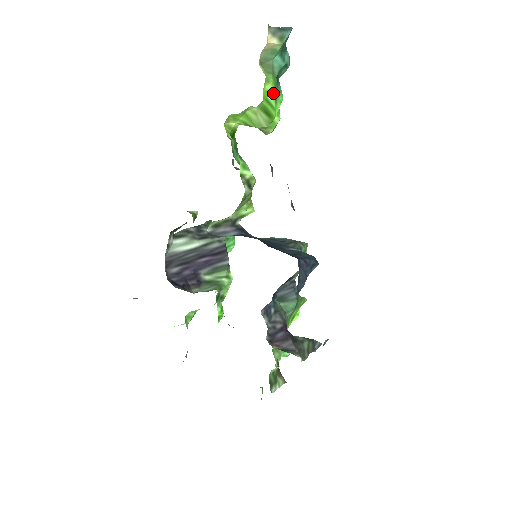
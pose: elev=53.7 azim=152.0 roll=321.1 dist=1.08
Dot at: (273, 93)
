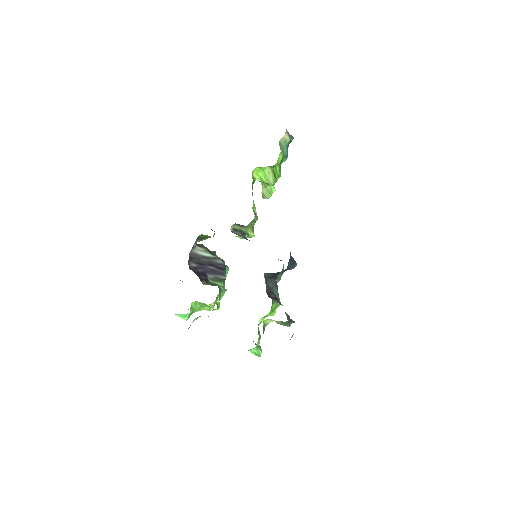
Dot at: (279, 167)
